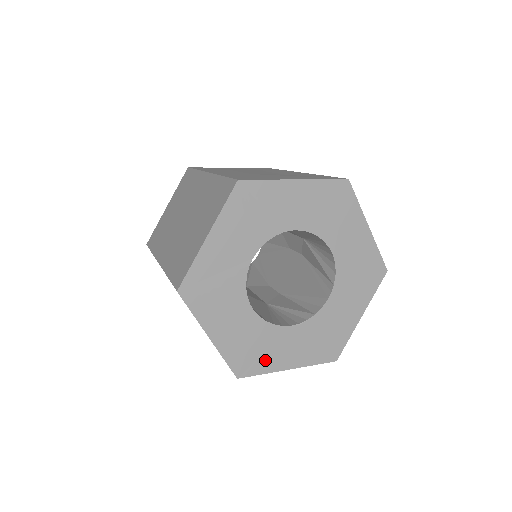
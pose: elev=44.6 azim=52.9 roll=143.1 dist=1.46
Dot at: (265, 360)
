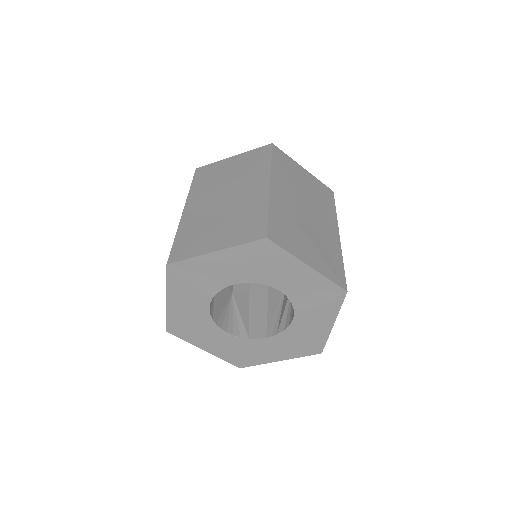
Dot at: (193, 336)
